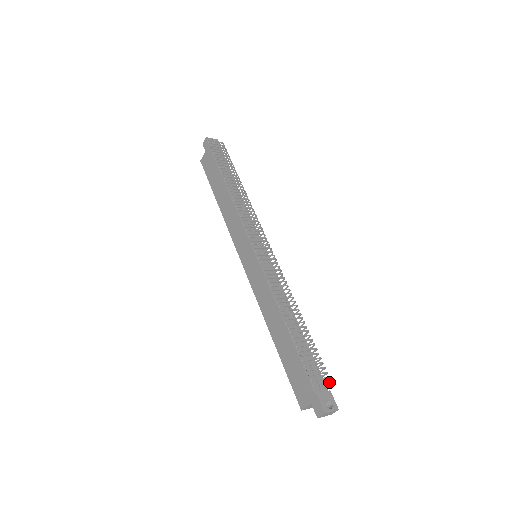
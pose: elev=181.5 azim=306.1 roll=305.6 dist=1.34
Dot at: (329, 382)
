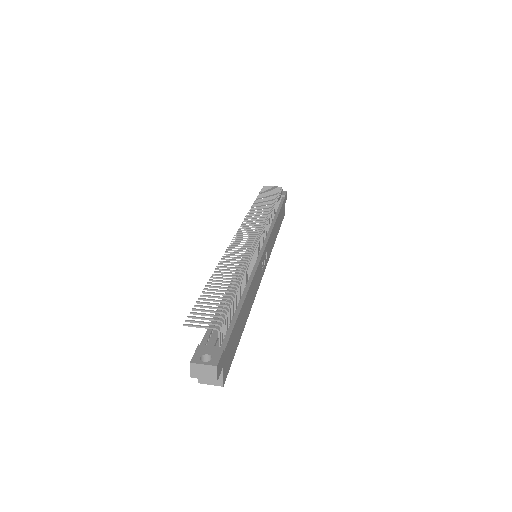
Dot at: (211, 327)
